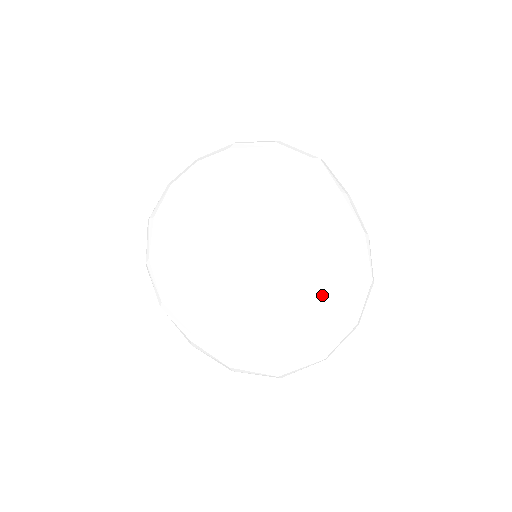
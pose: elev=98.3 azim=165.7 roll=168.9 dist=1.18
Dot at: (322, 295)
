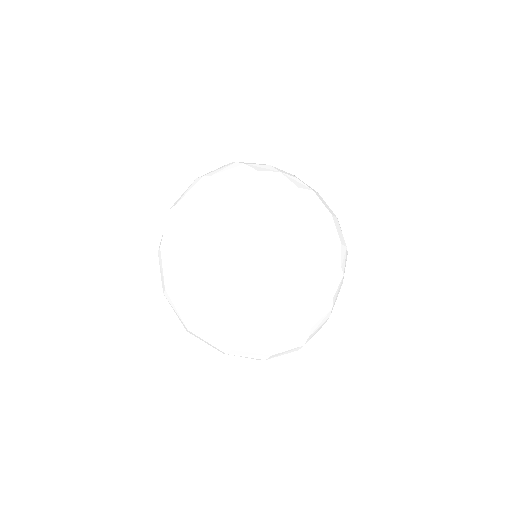
Dot at: (289, 308)
